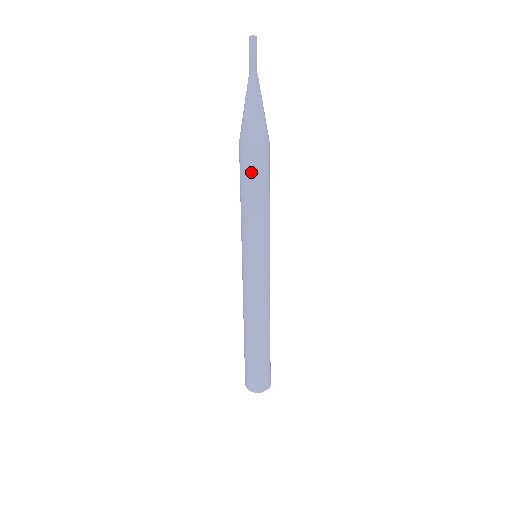
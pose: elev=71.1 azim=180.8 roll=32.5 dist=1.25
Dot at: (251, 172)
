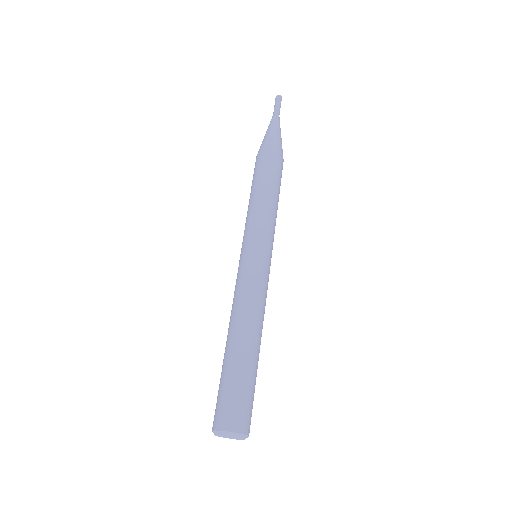
Dot at: (272, 172)
